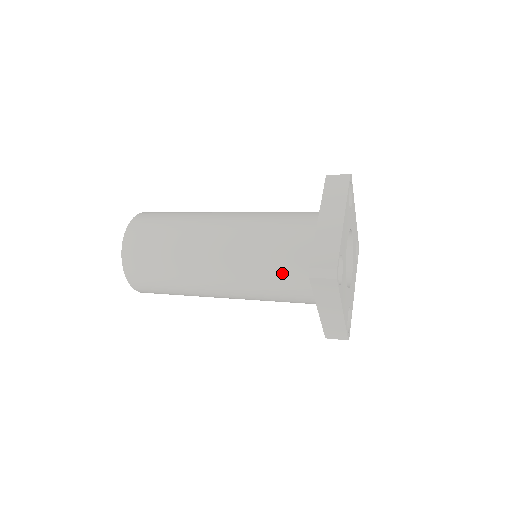
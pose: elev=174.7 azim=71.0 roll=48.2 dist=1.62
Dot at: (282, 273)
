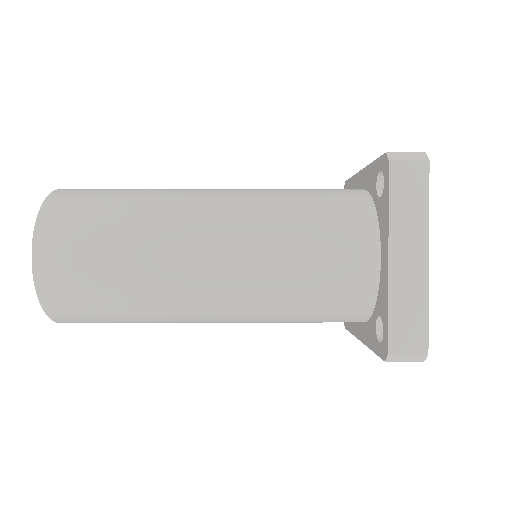
Dot at: (323, 214)
